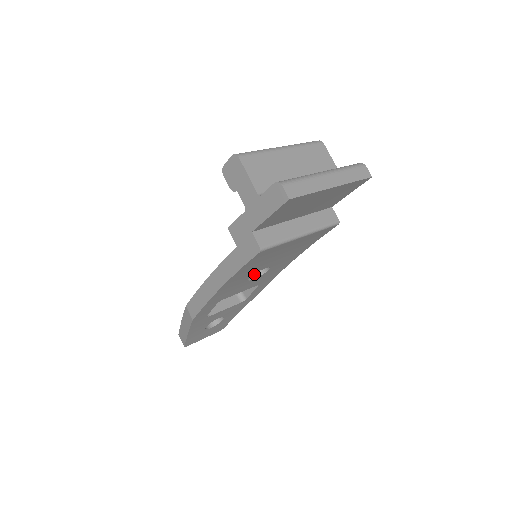
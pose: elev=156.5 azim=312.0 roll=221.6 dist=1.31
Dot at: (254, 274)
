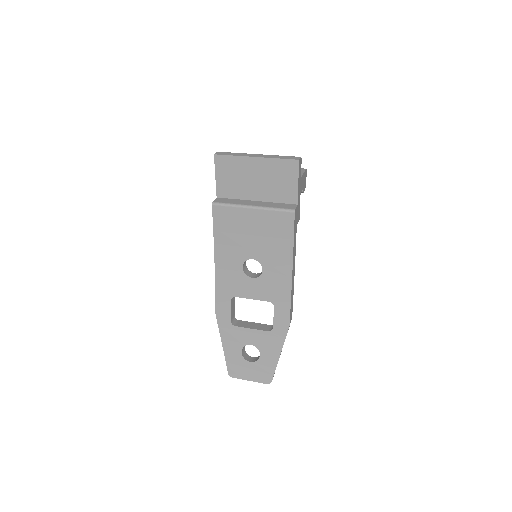
Dot at: (257, 276)
